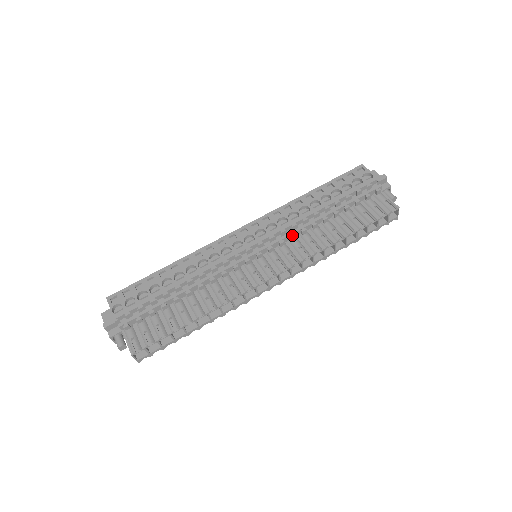
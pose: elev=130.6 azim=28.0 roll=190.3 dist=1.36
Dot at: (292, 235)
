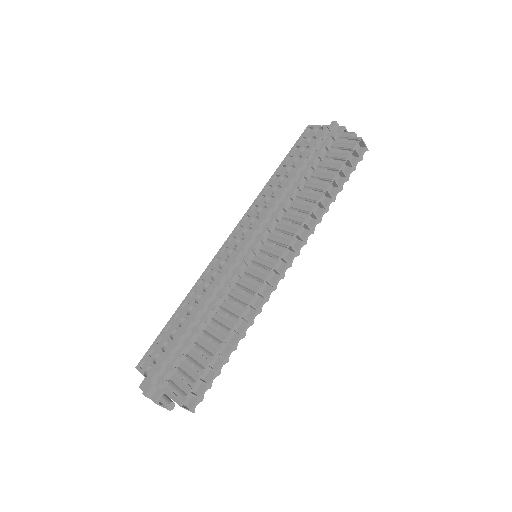
Dot at: (276, 216)
